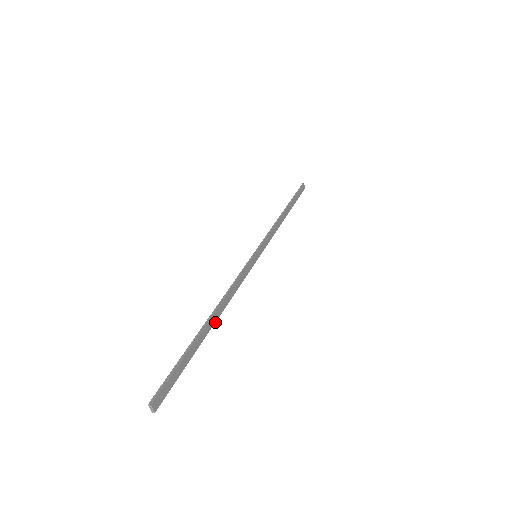
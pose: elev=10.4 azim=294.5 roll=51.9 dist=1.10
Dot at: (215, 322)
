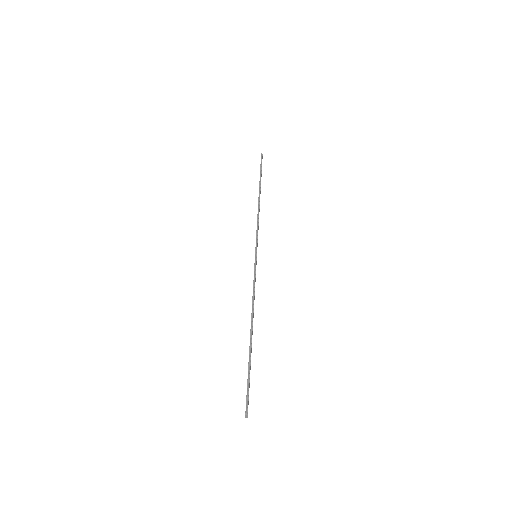
Dot at: (252, 331)
